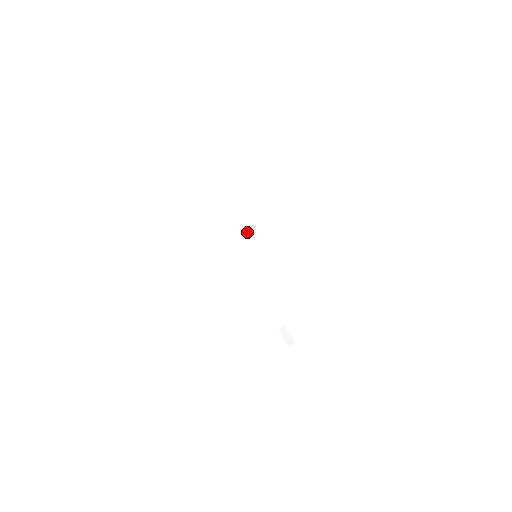
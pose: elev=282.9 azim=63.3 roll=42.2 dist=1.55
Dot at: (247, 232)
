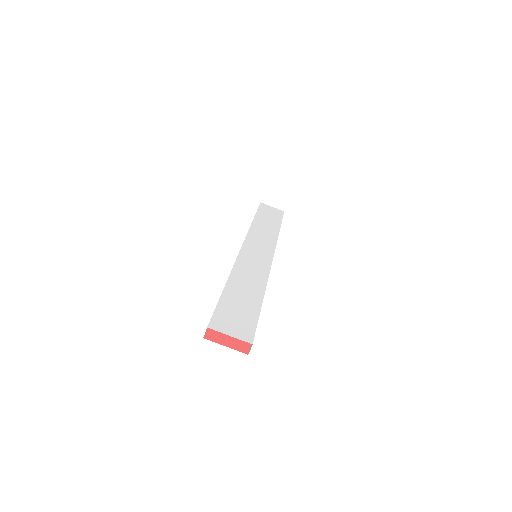
Dot at: (237, 256)
